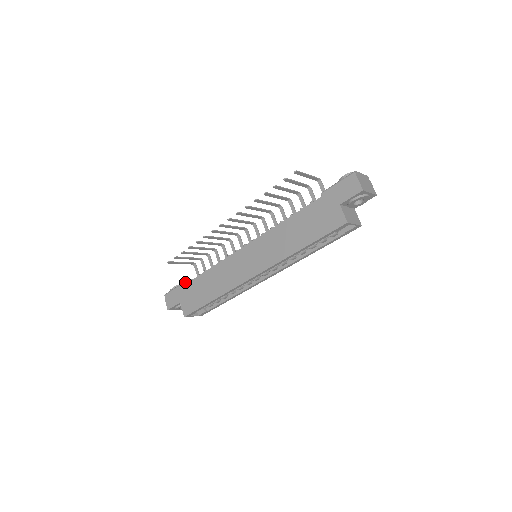
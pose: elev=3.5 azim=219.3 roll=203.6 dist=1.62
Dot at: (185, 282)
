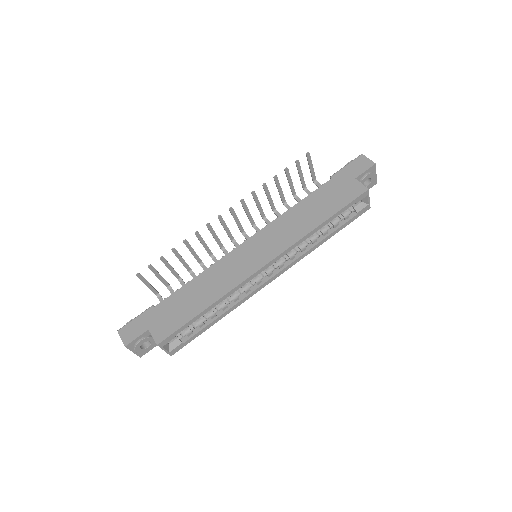
Dot at: occluded
